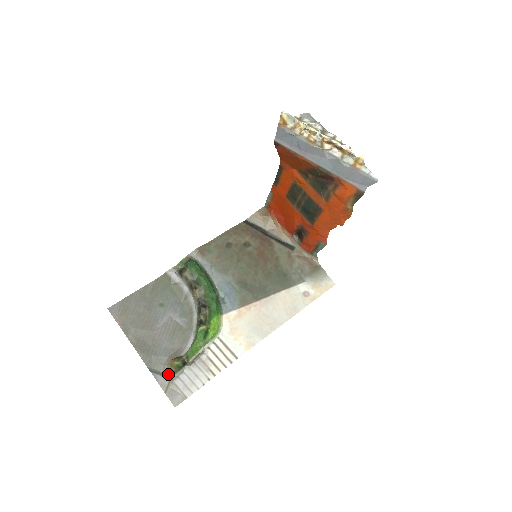
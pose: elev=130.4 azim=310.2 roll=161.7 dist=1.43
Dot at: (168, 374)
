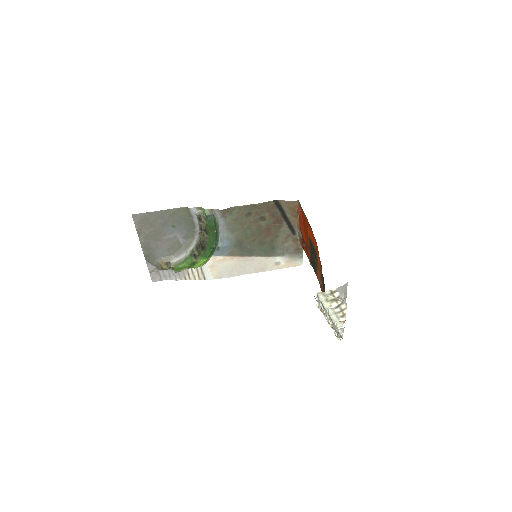
Dot at: (157, 266)
